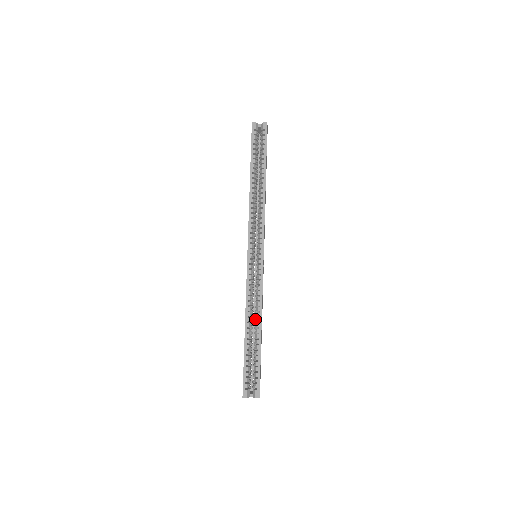
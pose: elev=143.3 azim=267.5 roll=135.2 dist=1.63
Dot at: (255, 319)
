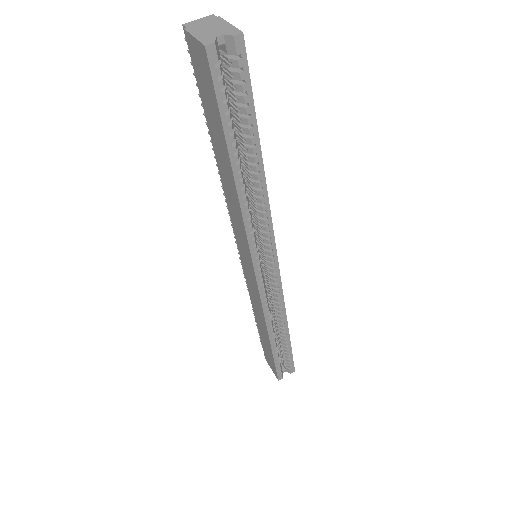
Dot at: occluded
